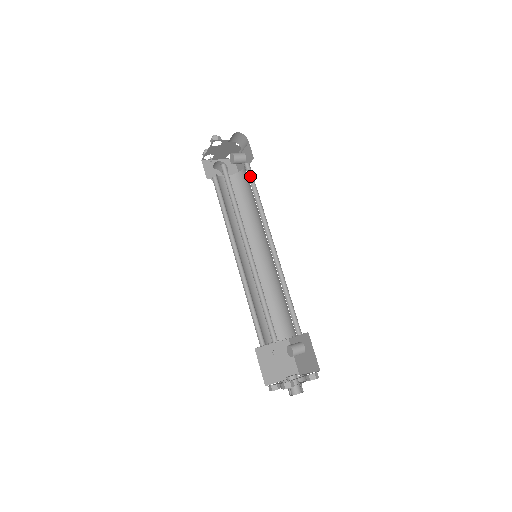
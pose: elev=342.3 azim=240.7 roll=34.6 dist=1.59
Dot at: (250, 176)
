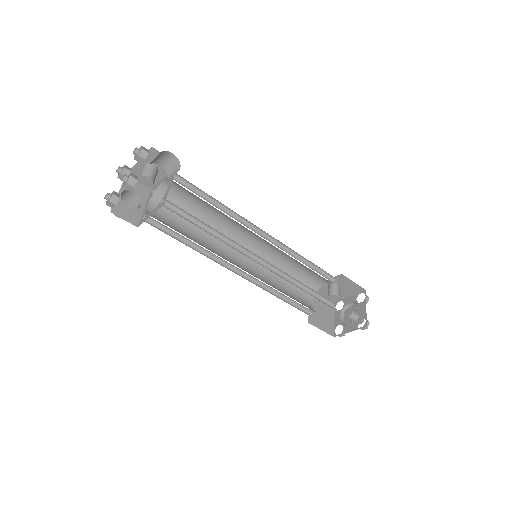
Dot at: (187, 186)
